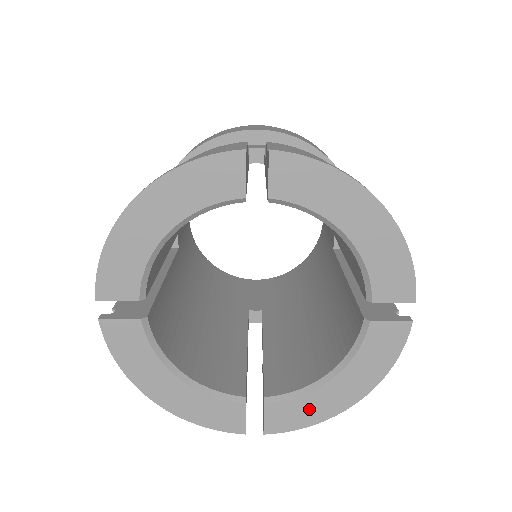
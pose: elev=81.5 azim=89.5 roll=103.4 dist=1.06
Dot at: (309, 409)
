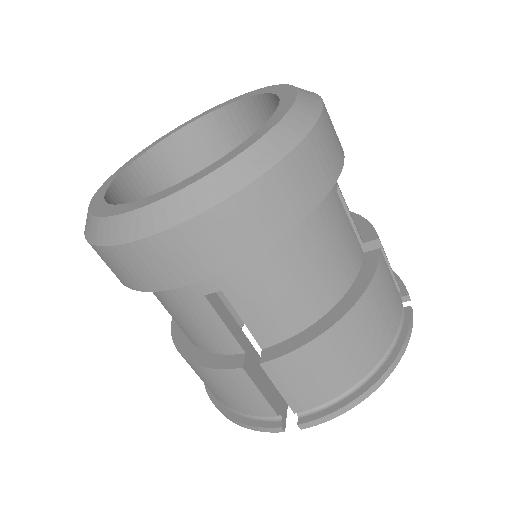
Dot at: occluded
